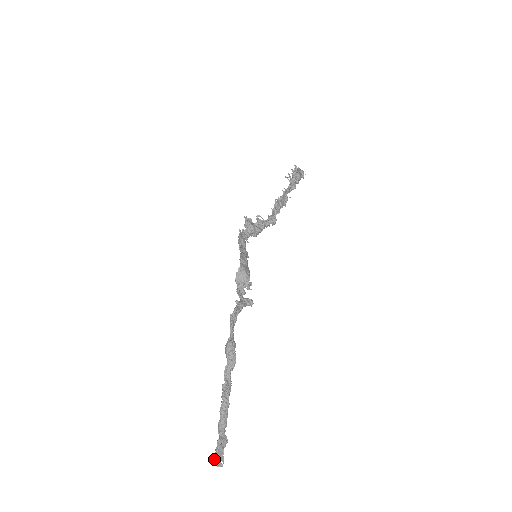
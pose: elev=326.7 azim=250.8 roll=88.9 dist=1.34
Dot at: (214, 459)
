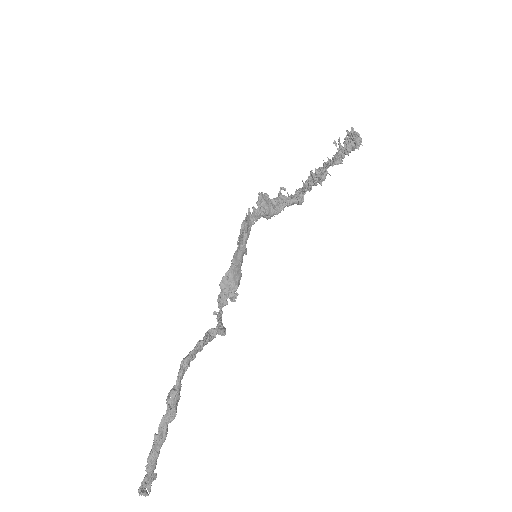
Dot at: (139, 488)
